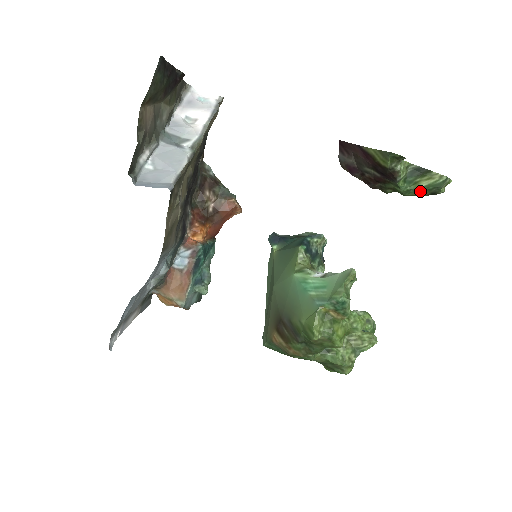
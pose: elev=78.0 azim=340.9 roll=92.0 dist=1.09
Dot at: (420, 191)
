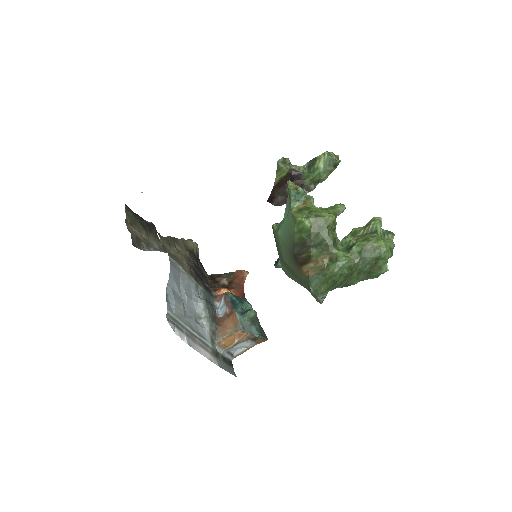
Dot at: (326, 170)
